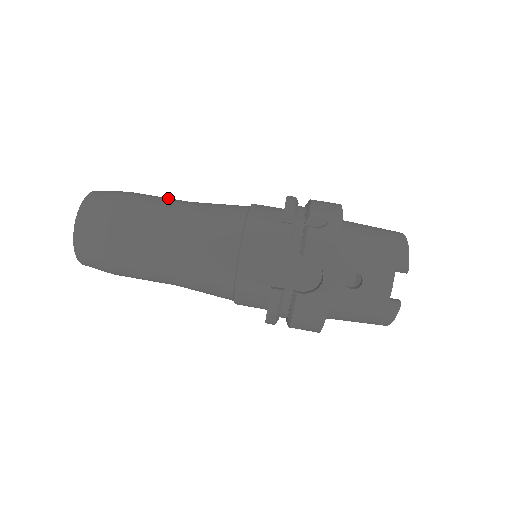
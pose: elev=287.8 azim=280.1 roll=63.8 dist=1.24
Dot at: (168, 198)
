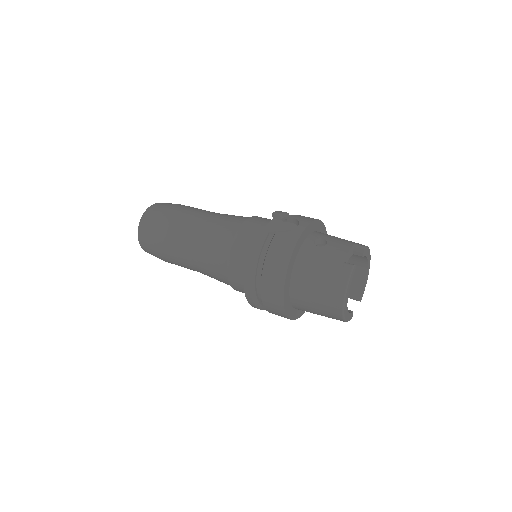
Dot at: occluded
